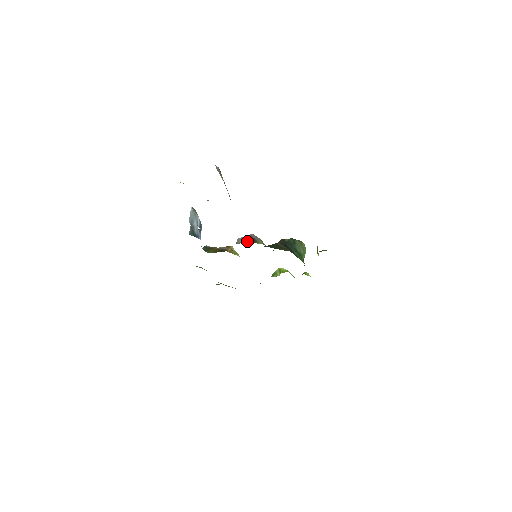
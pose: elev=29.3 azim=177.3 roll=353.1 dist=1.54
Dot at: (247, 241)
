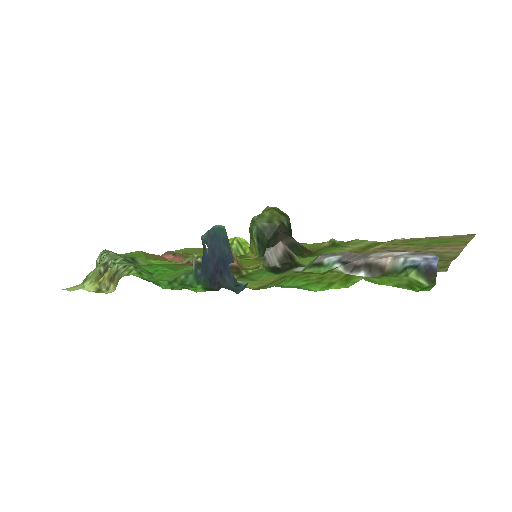
Dot at: (291, 264)
